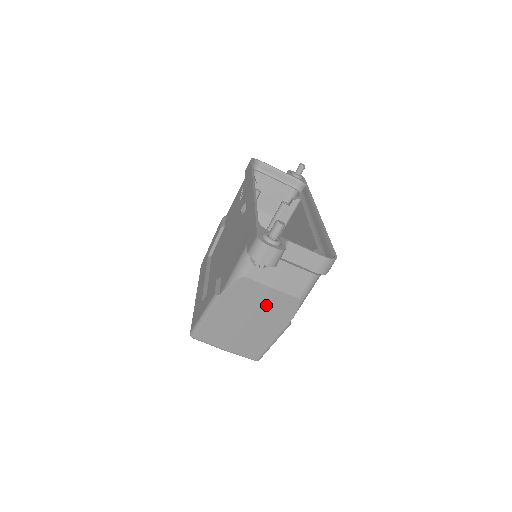
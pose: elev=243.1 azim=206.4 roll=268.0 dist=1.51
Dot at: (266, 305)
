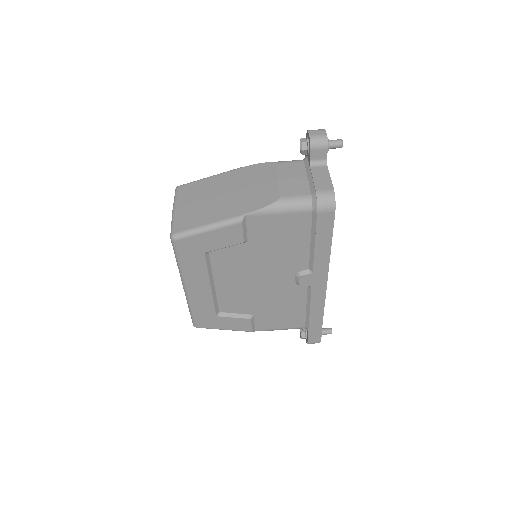
Dot at: (255, 189)
